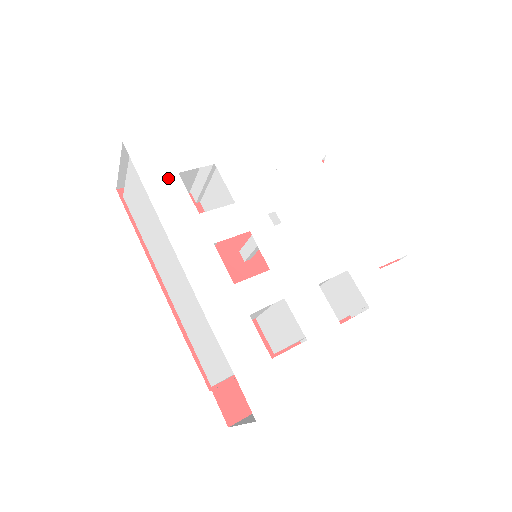
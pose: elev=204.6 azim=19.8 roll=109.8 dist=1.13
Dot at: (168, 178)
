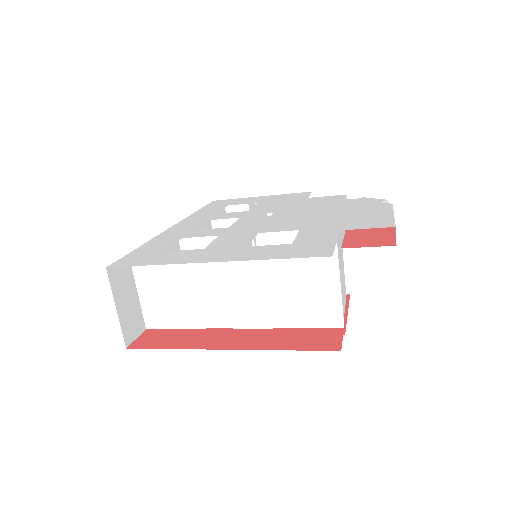
Dot at: (219, 207)
